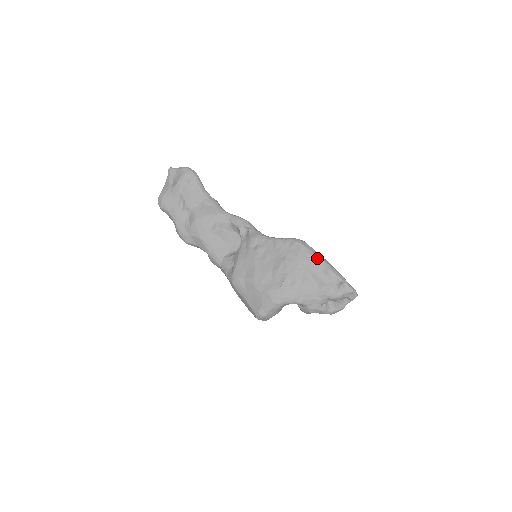
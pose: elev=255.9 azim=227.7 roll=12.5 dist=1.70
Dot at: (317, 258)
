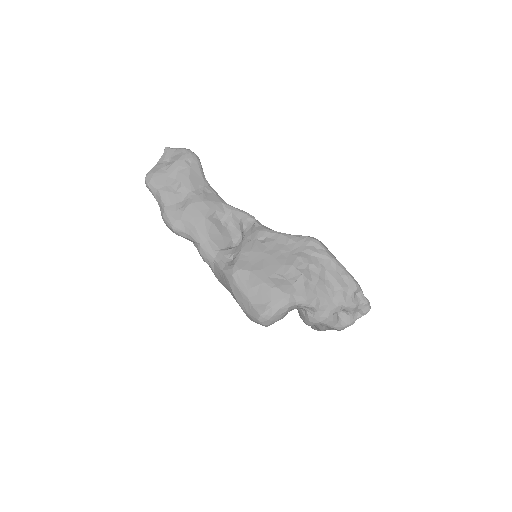
Dot at: (335, 259)
